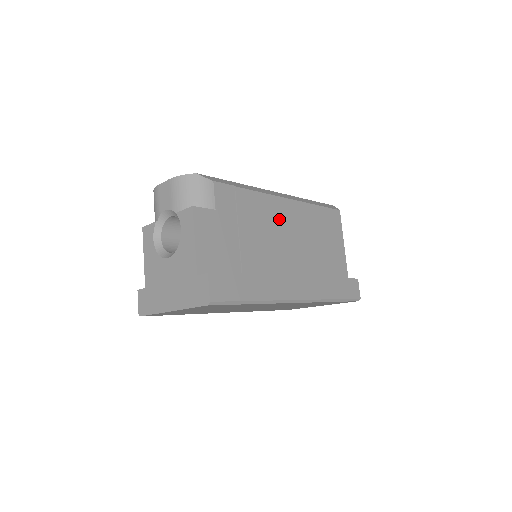
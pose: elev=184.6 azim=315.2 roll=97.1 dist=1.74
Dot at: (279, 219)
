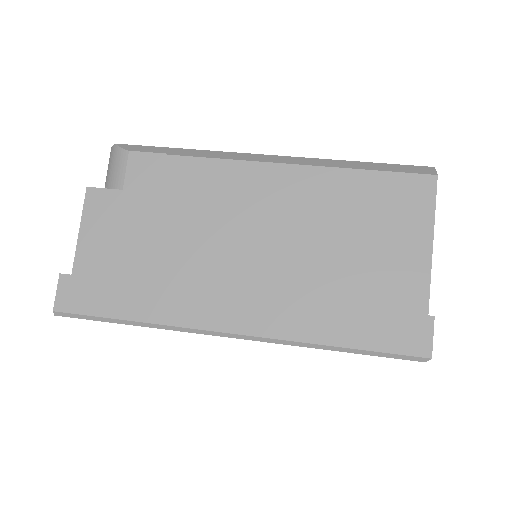
Dot at: (248, 198)
